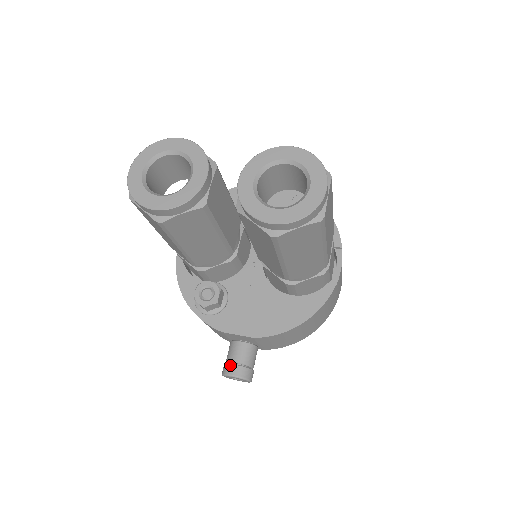
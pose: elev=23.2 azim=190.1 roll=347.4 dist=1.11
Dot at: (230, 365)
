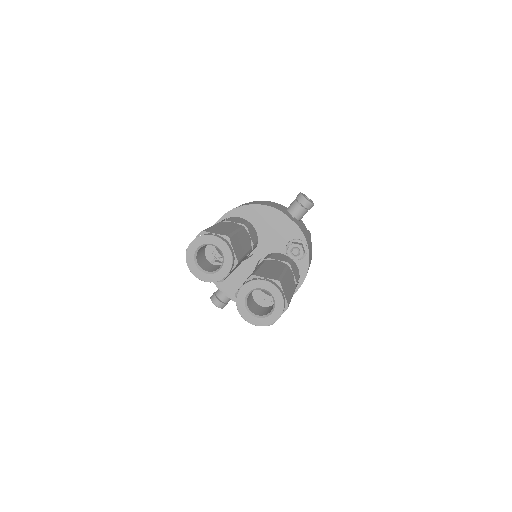
Dot at: (216, 299)
